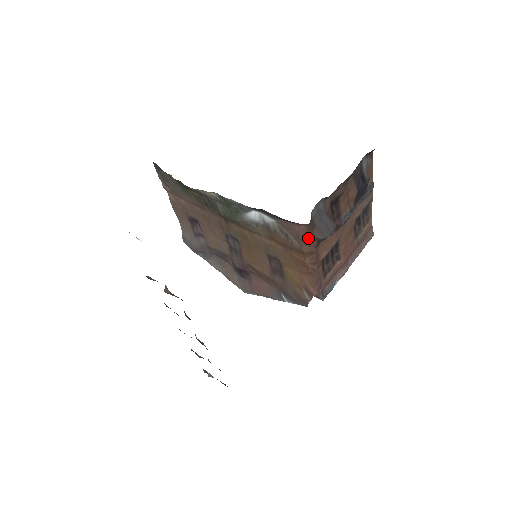
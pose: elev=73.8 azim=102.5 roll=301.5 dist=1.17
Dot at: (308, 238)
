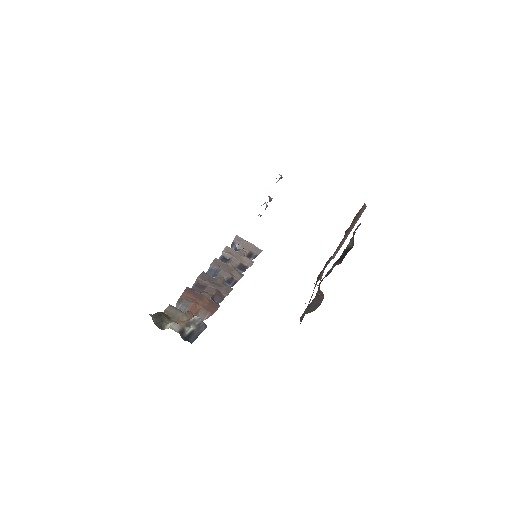
Dot at: occluded
